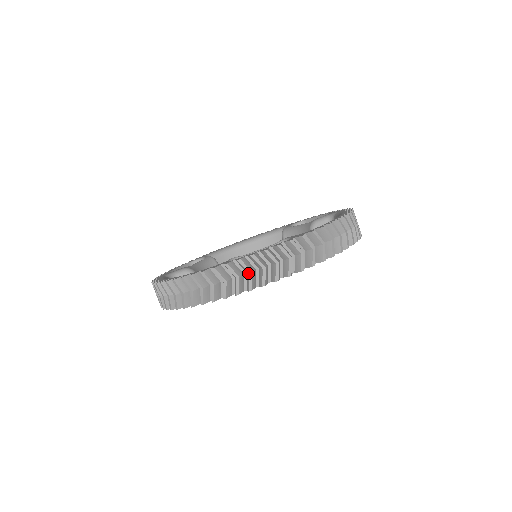
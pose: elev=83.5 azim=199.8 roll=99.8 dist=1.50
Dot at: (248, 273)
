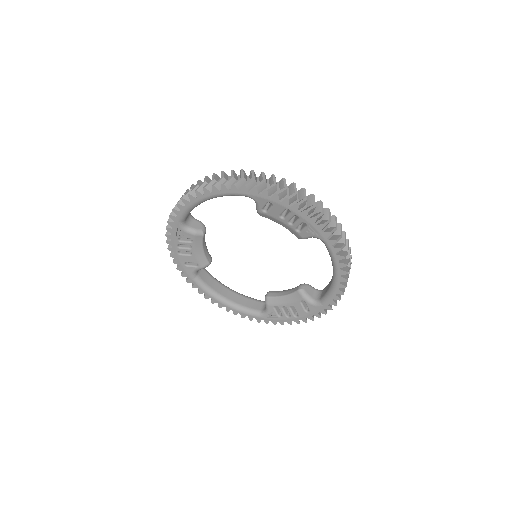
Dot at: (283, 188)
